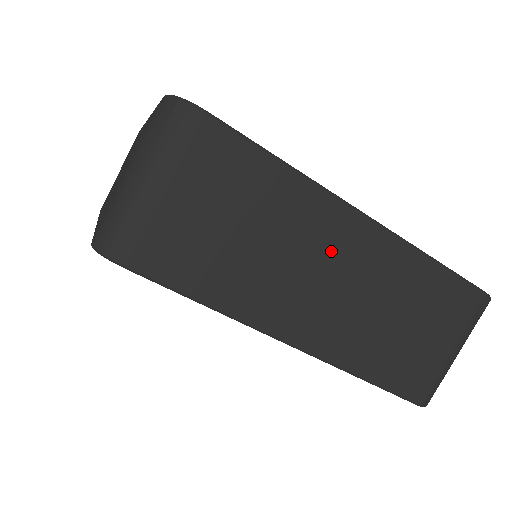
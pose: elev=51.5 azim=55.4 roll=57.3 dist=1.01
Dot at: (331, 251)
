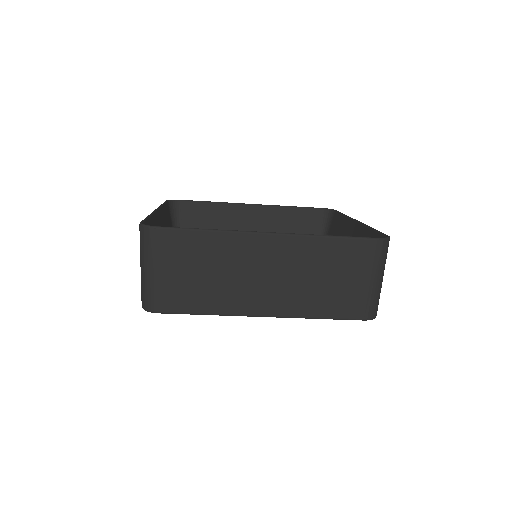
Dot at: (258, 261)
